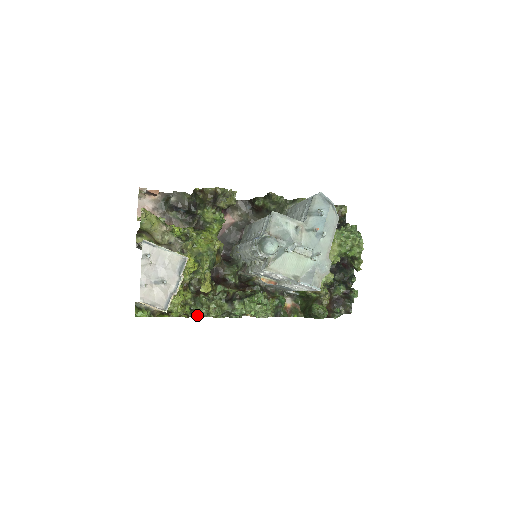
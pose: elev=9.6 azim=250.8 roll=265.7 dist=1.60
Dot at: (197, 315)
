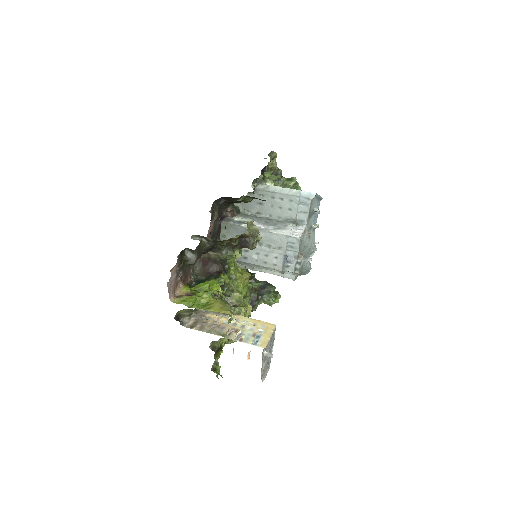
Dot at: occluded
